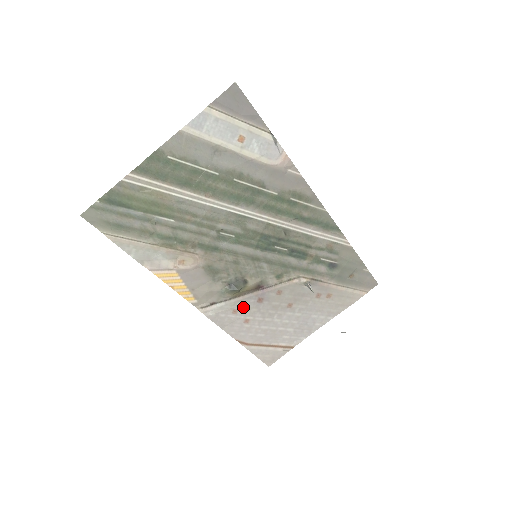
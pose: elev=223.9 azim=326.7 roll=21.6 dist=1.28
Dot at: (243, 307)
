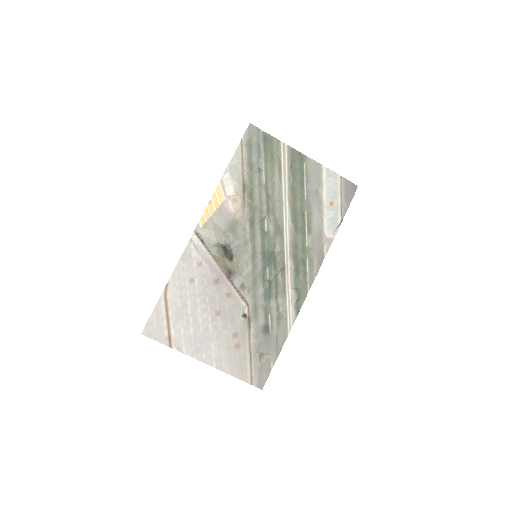
Dot at: (206, 270)
